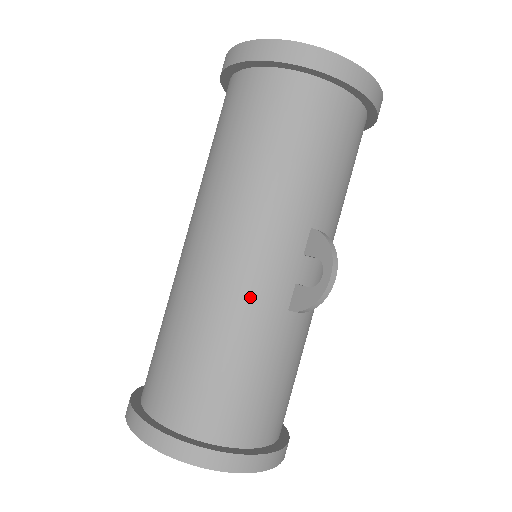
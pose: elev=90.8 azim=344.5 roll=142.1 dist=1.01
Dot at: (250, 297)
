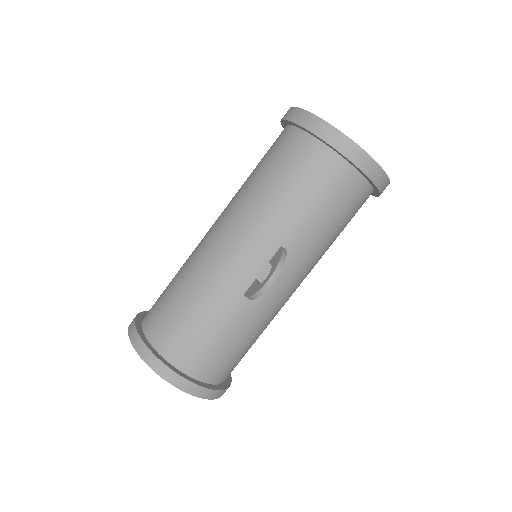
Dot at: (221, 274)
